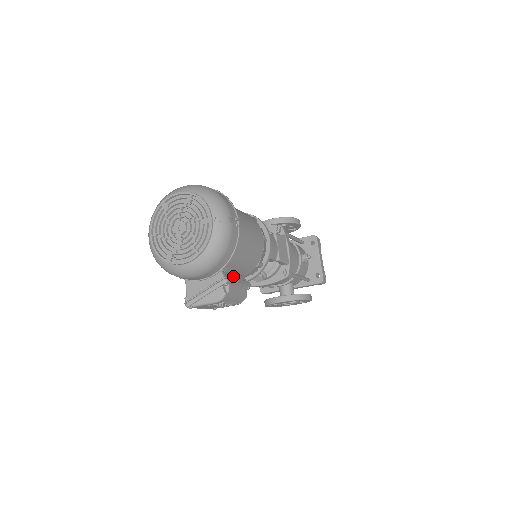
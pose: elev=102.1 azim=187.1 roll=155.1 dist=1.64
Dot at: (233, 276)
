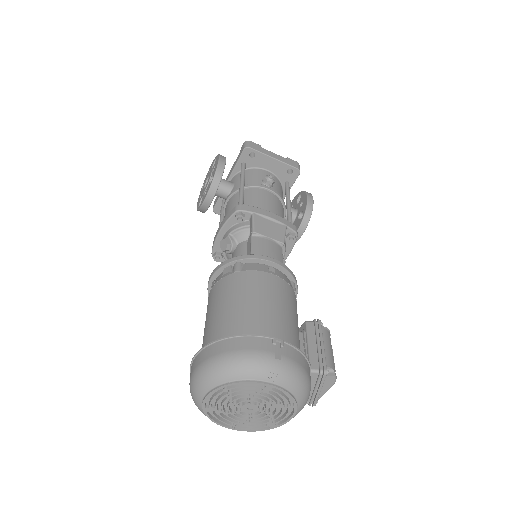
Dot at: (312, 348)
